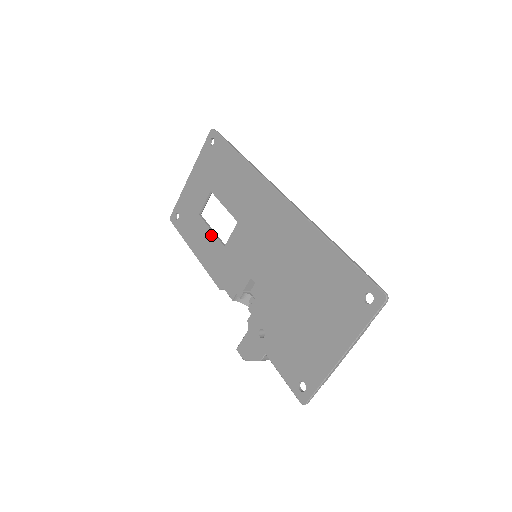
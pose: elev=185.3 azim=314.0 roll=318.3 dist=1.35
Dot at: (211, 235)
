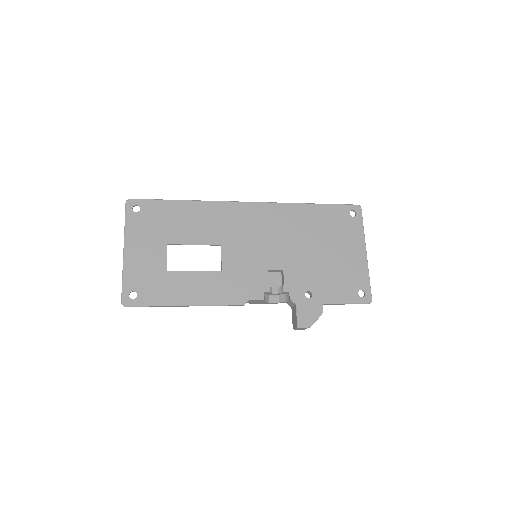
Dot at: (198, 275)
